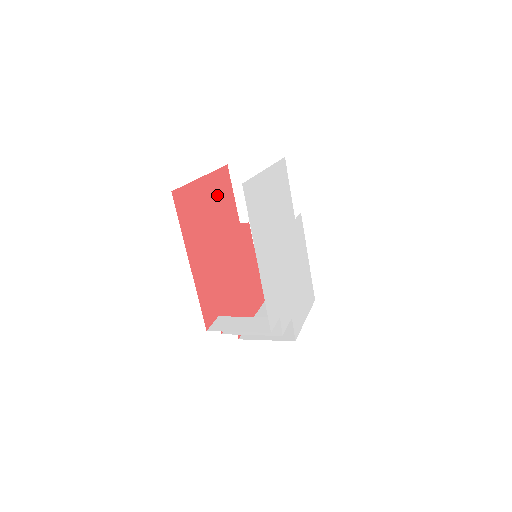
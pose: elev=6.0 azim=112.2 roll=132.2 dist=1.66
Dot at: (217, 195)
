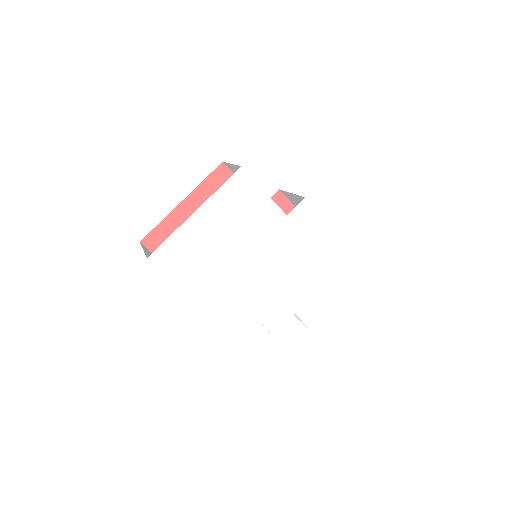
Dot at: occluded
